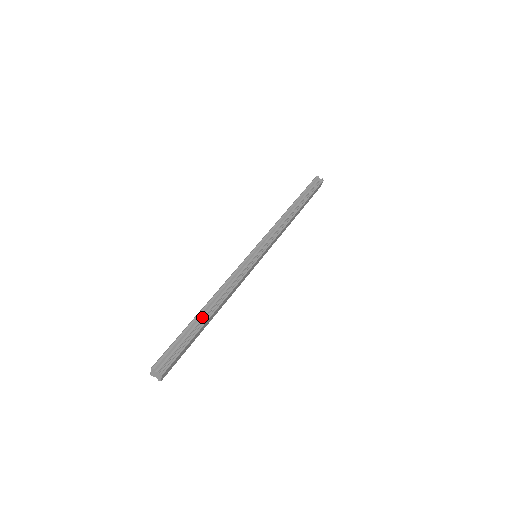
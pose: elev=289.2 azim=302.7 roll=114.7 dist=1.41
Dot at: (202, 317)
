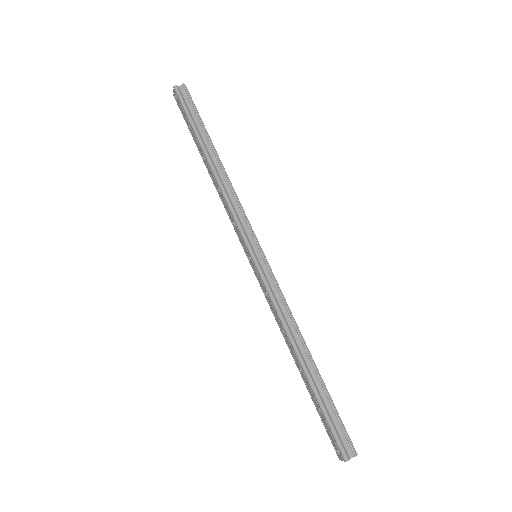
Dot at: (311, 373)
